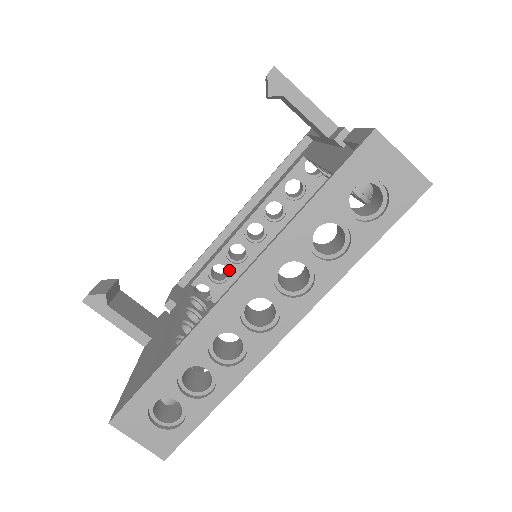
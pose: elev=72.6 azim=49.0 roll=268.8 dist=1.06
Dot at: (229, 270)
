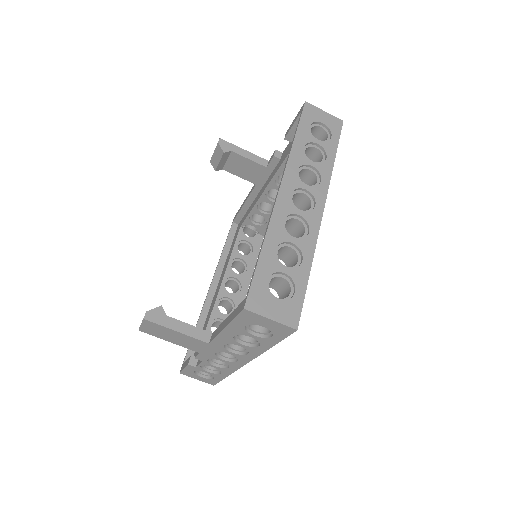
Dot at: occluded
